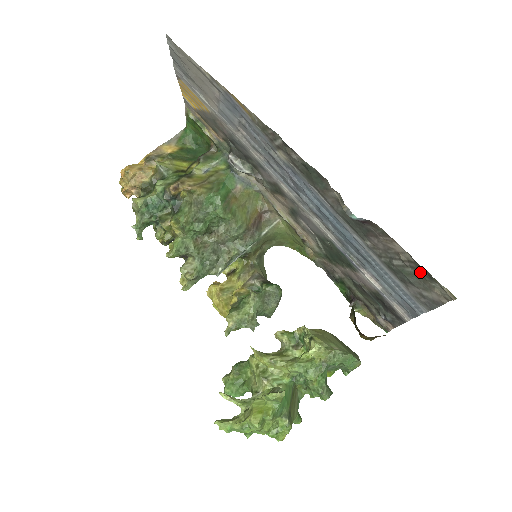
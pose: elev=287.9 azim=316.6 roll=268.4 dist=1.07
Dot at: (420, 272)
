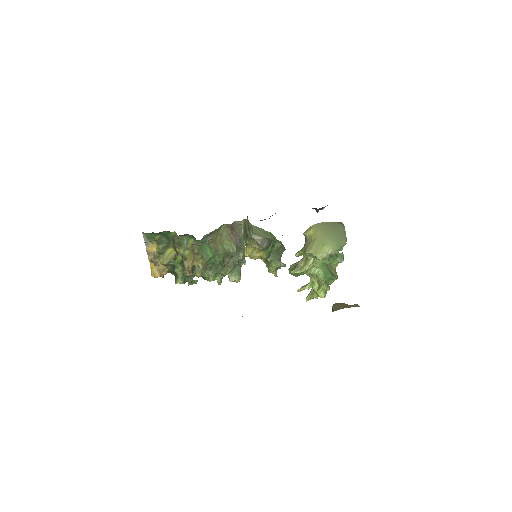
Dot at: occluded
